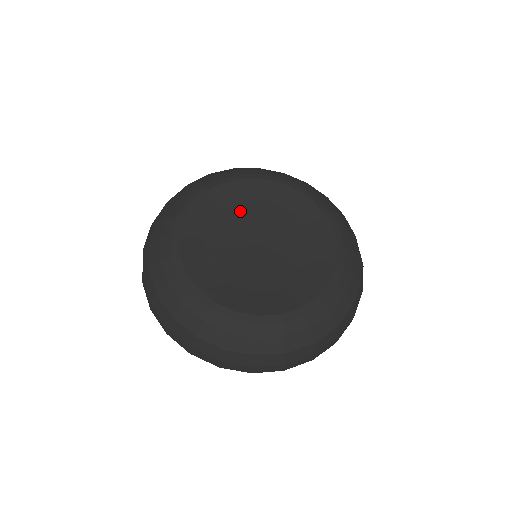
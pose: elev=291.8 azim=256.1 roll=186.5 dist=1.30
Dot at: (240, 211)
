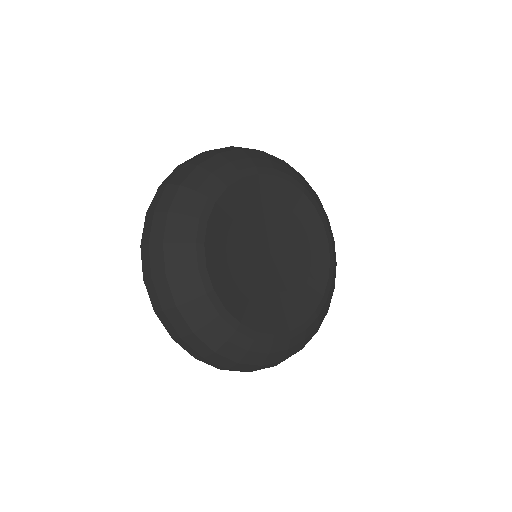
Dot at: (281, 215)
